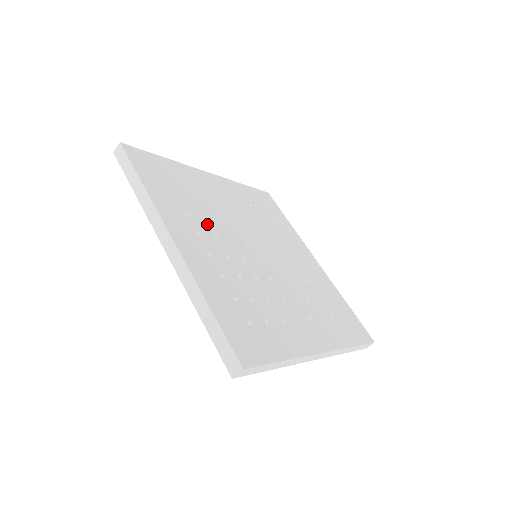
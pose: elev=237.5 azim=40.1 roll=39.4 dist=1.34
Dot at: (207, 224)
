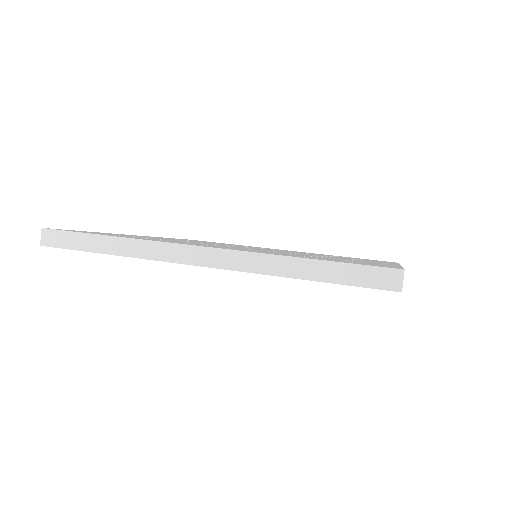
Dot at: occluded
